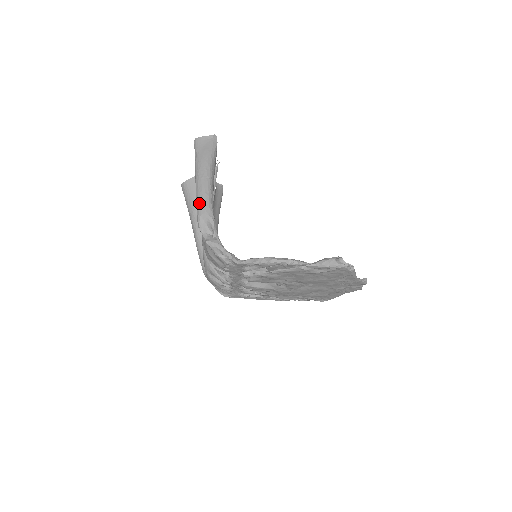
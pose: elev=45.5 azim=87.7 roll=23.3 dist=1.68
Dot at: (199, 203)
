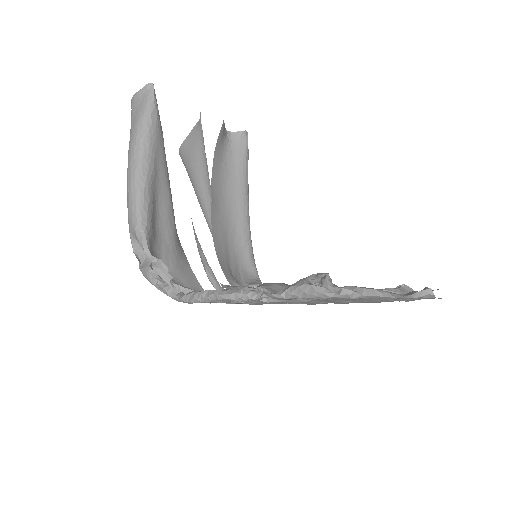
Dot at: occluded
